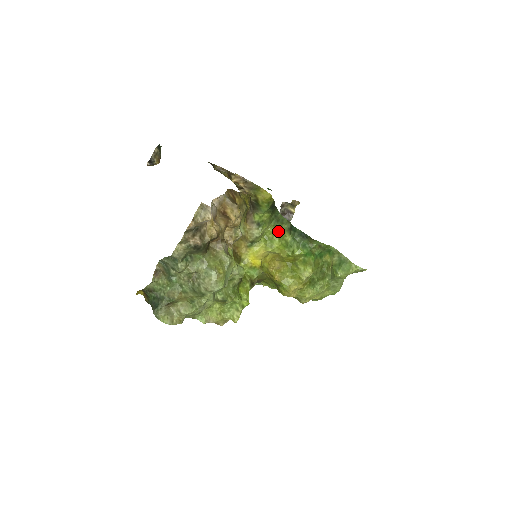
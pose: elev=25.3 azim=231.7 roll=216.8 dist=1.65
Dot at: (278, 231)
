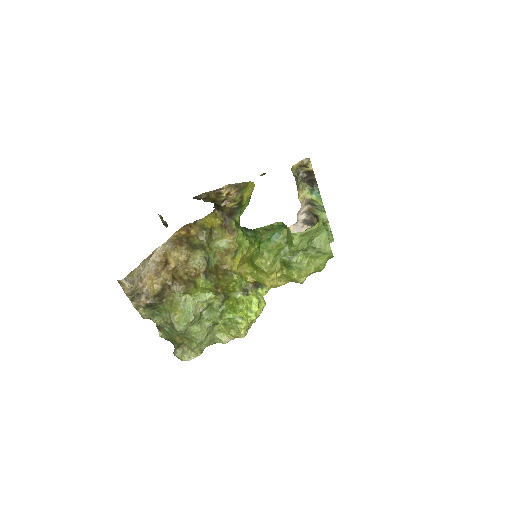
Dot at: occluded
